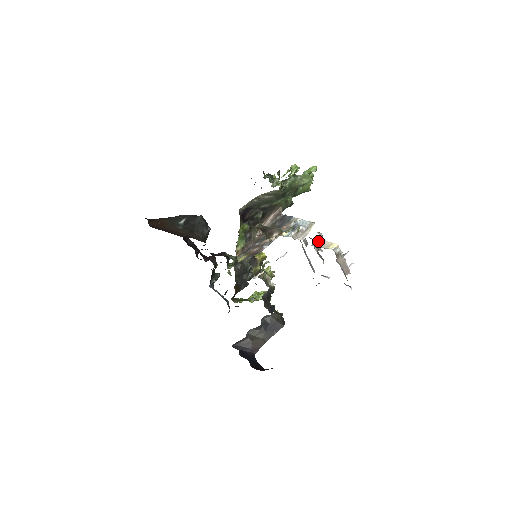
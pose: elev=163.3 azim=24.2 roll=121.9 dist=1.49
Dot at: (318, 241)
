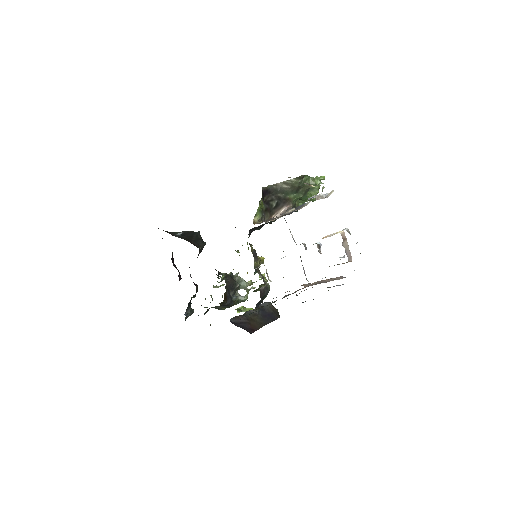
Dot at: (319, 242)
